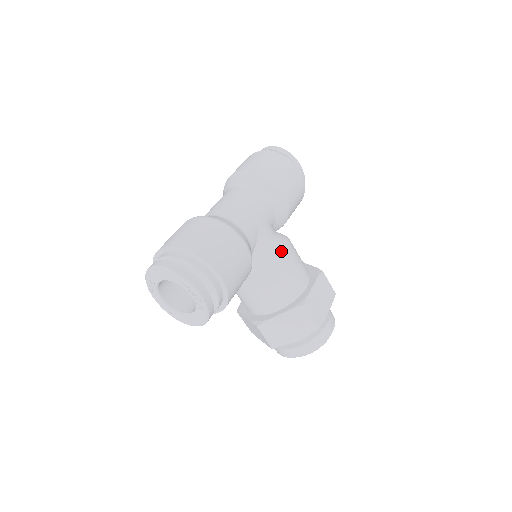
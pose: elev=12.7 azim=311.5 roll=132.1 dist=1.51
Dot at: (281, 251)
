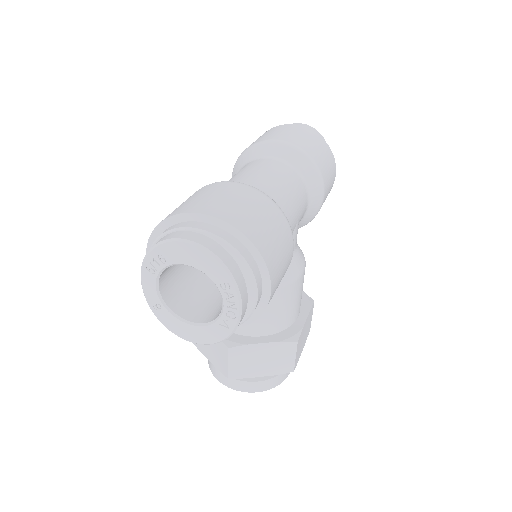
Dot at: (300, 267)
